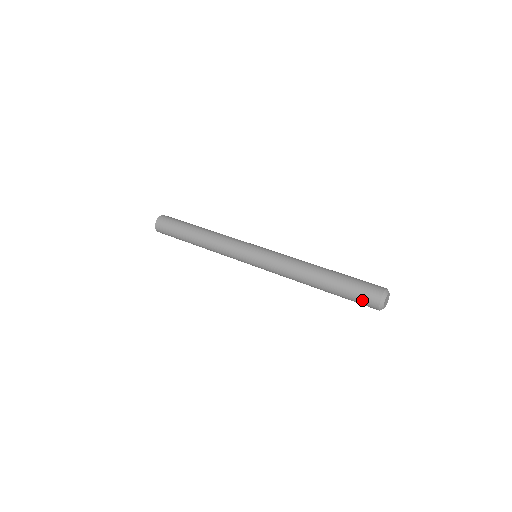
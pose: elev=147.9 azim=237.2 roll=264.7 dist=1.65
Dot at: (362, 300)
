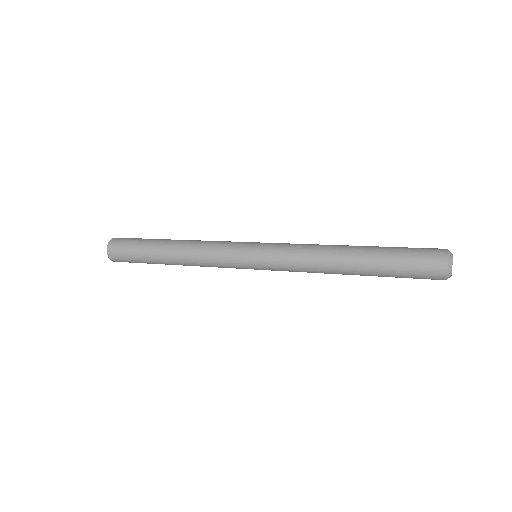
Dot at: (422, 253)
